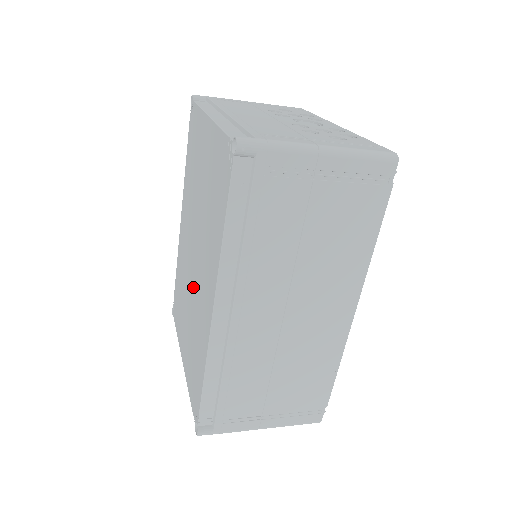
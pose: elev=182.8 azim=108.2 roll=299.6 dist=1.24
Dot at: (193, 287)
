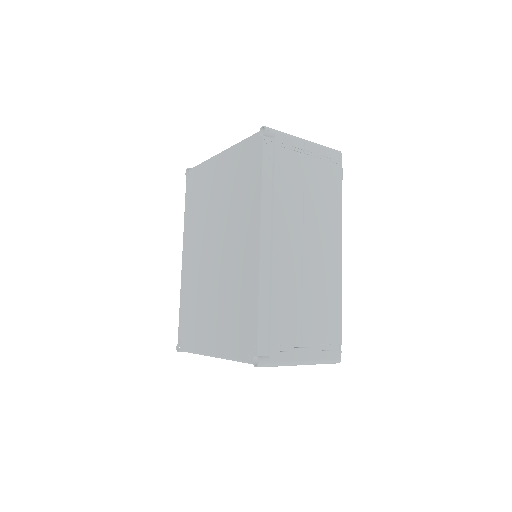
Dot at: (220, 271)
